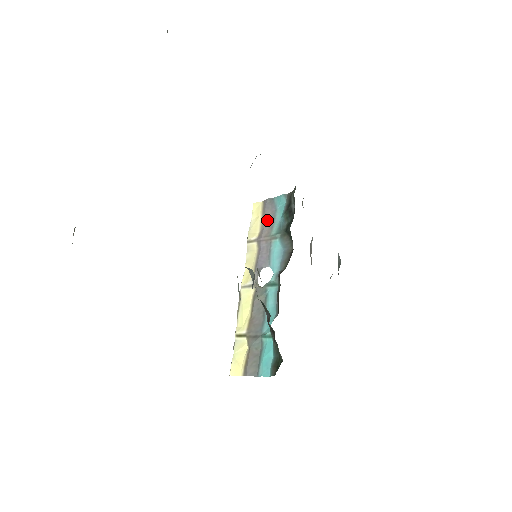
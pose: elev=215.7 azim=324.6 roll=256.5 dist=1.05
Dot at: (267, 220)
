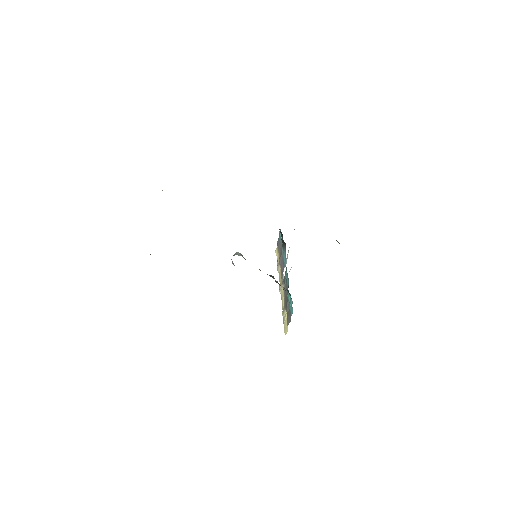
Dot at: (280, 250)
